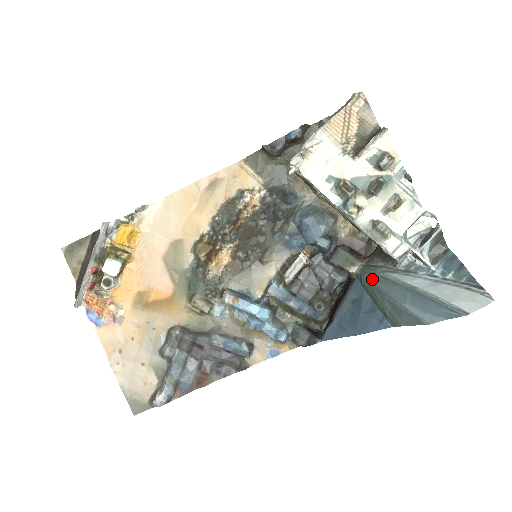
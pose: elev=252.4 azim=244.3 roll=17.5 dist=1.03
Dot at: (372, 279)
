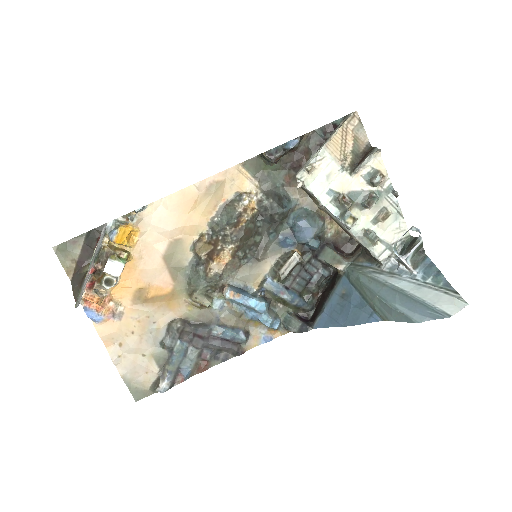
Dot at: (361, 278)
